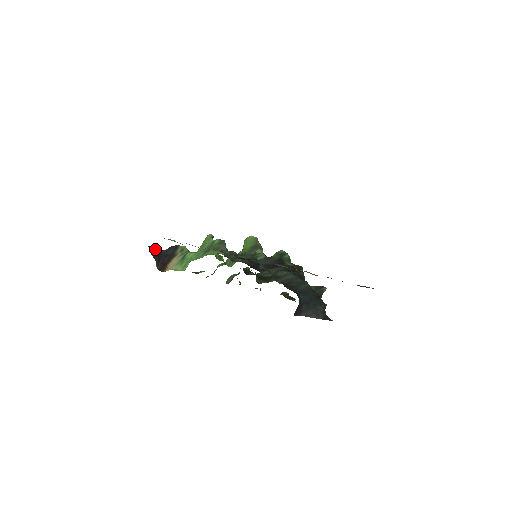
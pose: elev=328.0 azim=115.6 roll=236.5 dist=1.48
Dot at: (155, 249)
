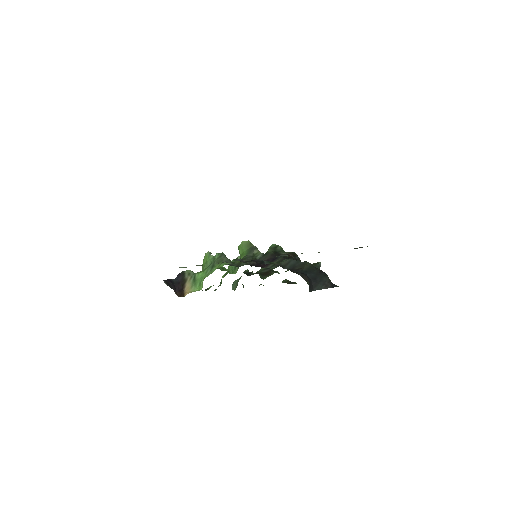
Dot at: (168, 280)
